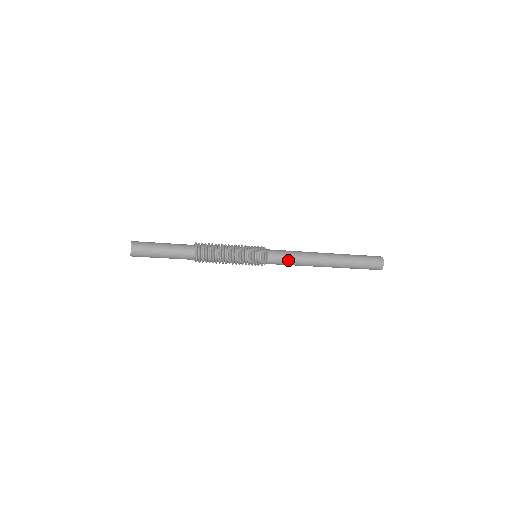
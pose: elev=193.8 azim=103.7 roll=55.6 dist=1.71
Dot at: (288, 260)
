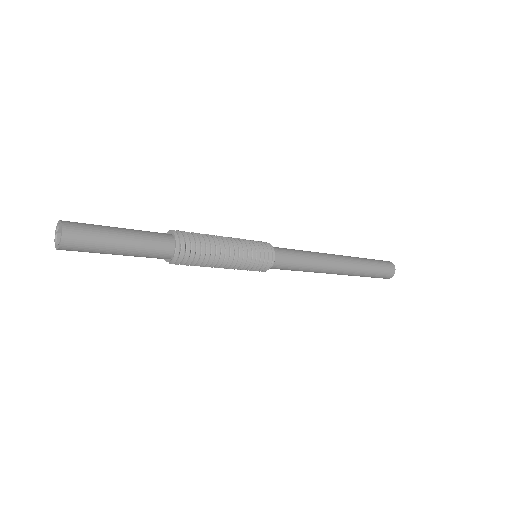
Dot at: (299, 258)
